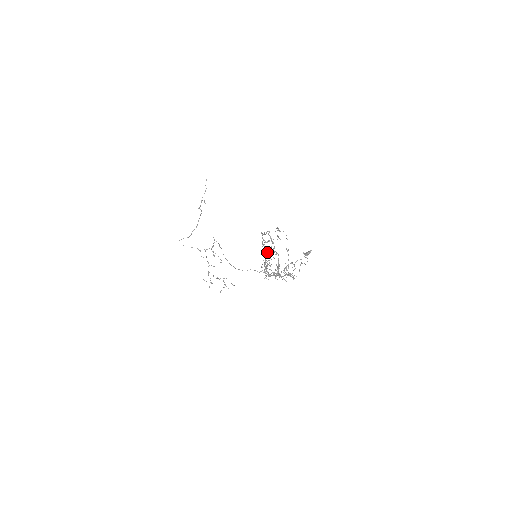
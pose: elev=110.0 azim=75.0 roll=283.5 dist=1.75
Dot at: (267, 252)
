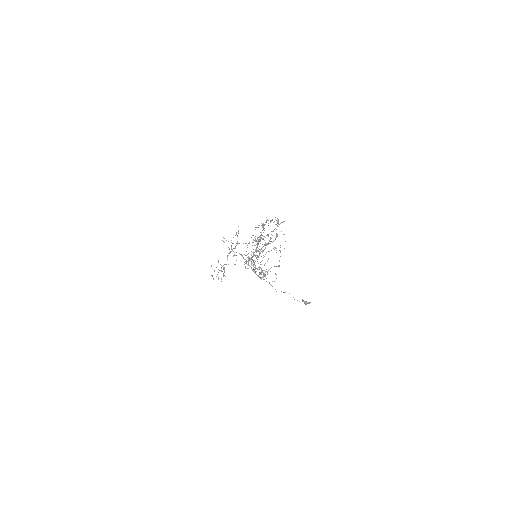
Dot at: occluded
